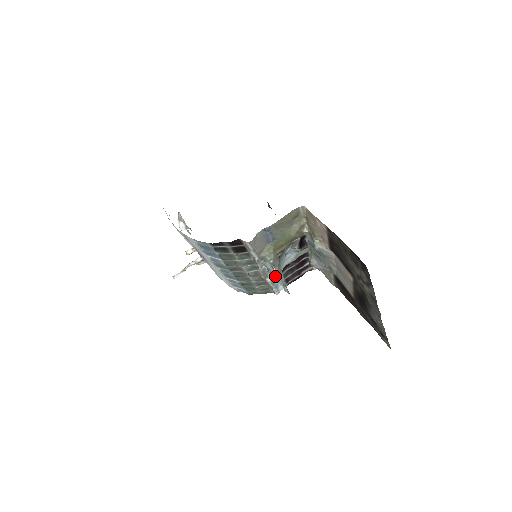
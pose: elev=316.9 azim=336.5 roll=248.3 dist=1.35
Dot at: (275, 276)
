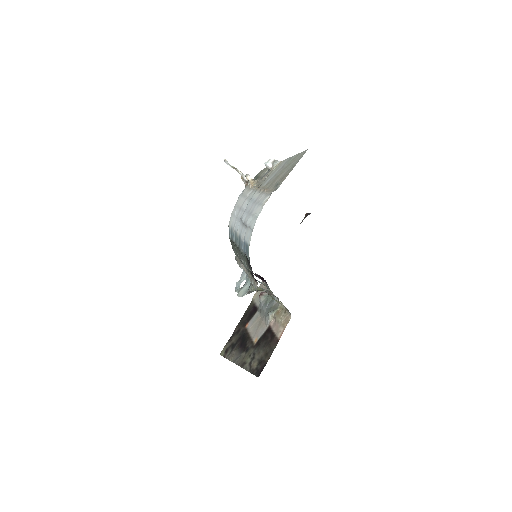
Dot at: (243, 289)
